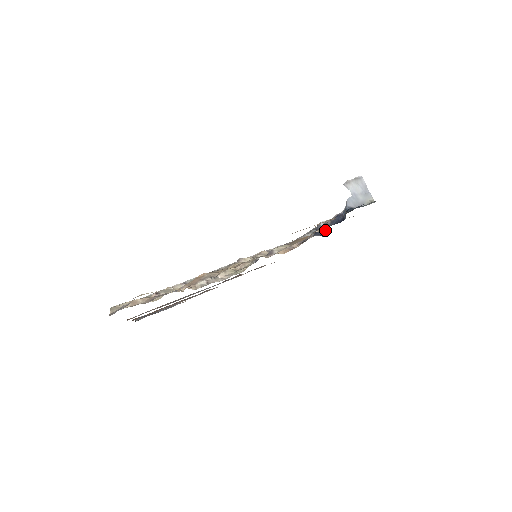
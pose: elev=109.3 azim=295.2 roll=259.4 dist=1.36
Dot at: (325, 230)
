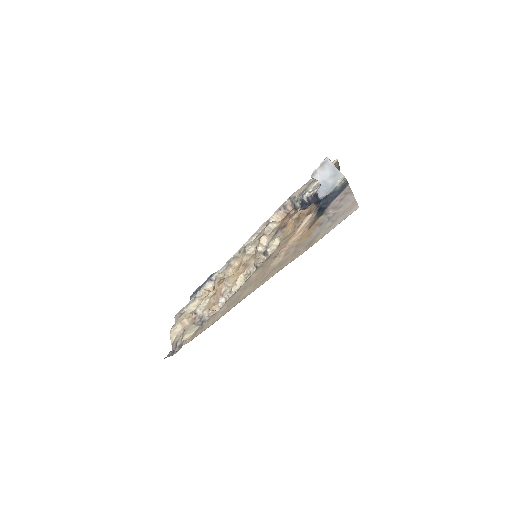
Dot at: (309, 205)
